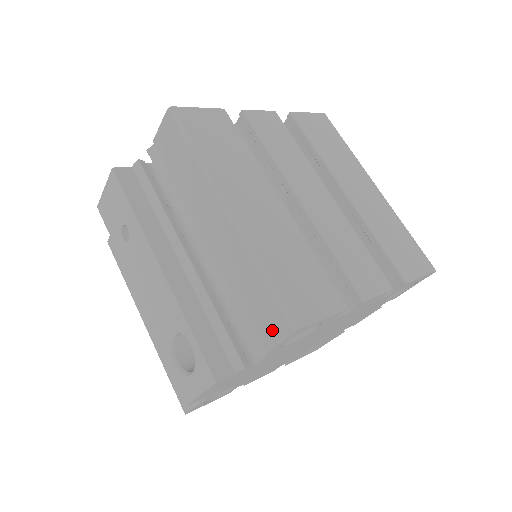
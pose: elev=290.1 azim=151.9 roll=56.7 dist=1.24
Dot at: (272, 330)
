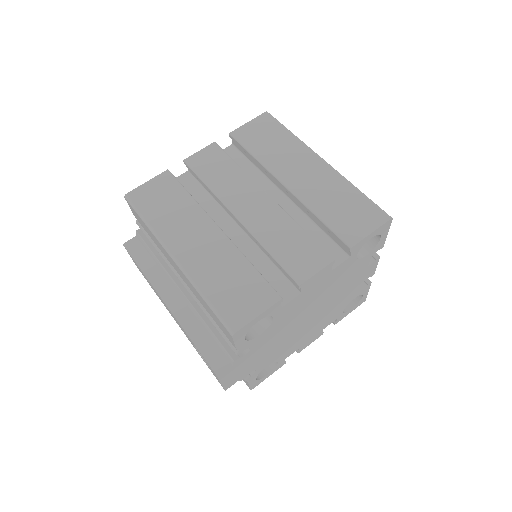
Dot at: (228, 335)
